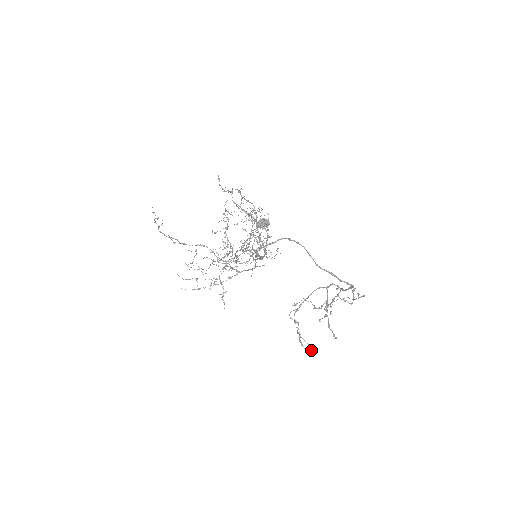
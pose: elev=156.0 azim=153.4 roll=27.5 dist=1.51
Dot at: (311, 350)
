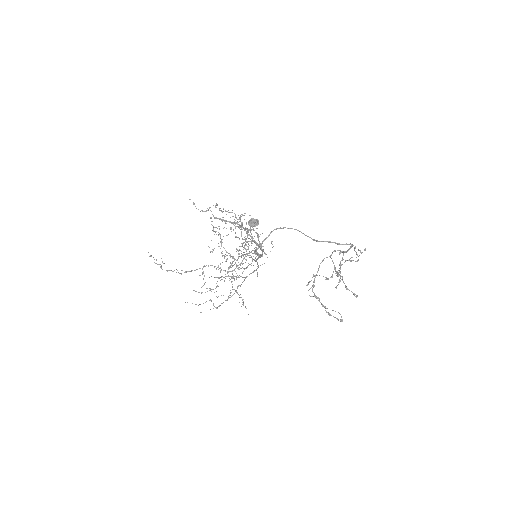
Dot at: occluded
